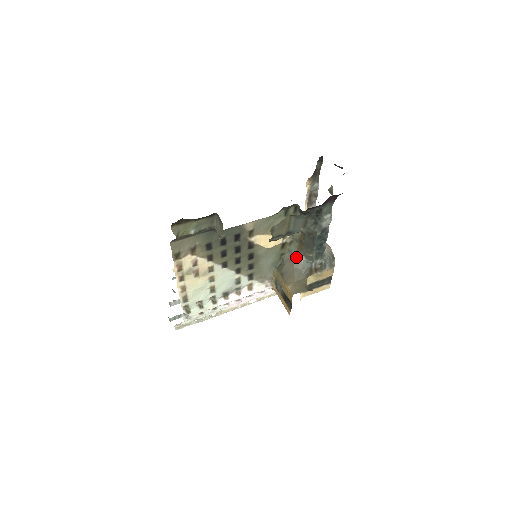
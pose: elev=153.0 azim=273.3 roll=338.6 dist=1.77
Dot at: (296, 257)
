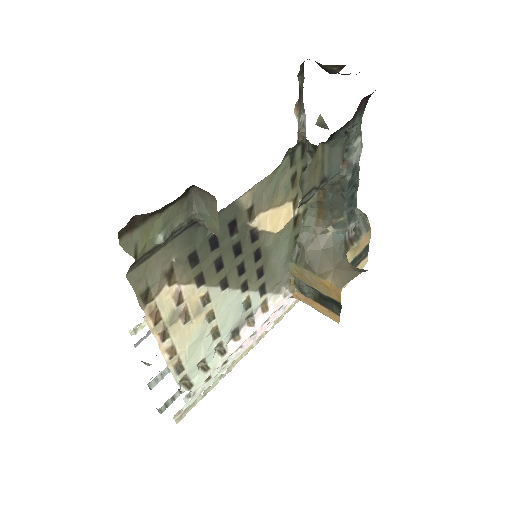
Dot at: (319, 232)
